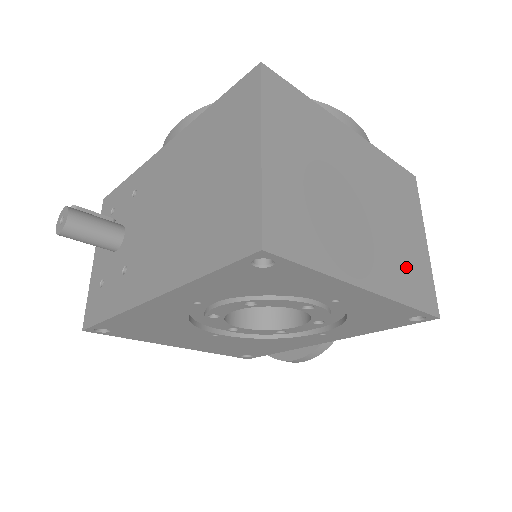
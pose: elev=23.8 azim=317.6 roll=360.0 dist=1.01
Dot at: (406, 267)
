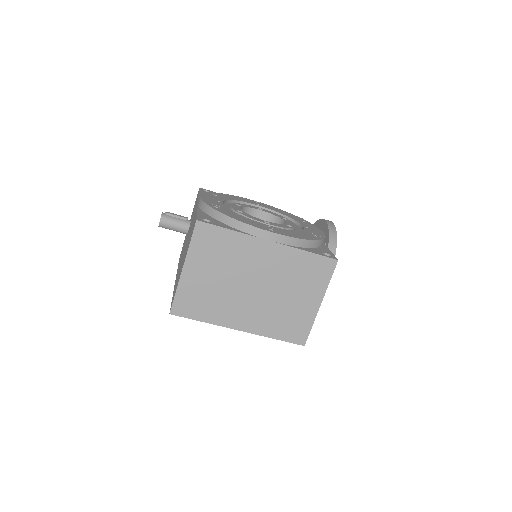
Dot at: (284, 319)
